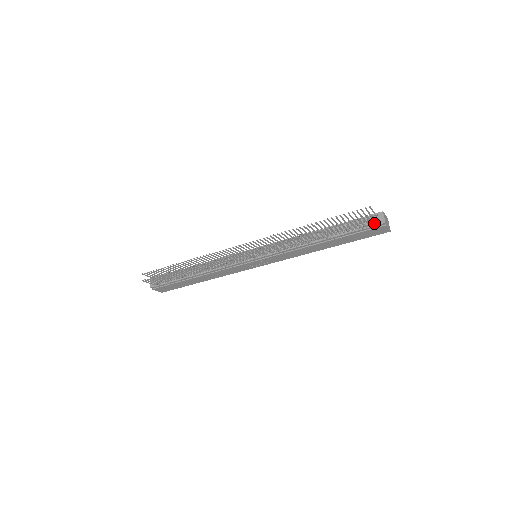
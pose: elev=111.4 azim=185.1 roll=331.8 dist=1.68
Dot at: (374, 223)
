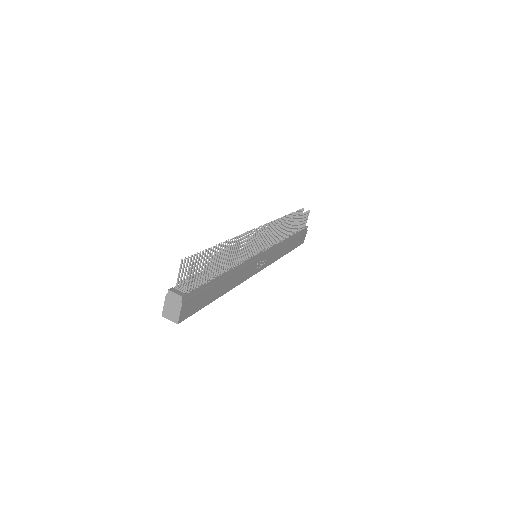
Dot at: occluded
